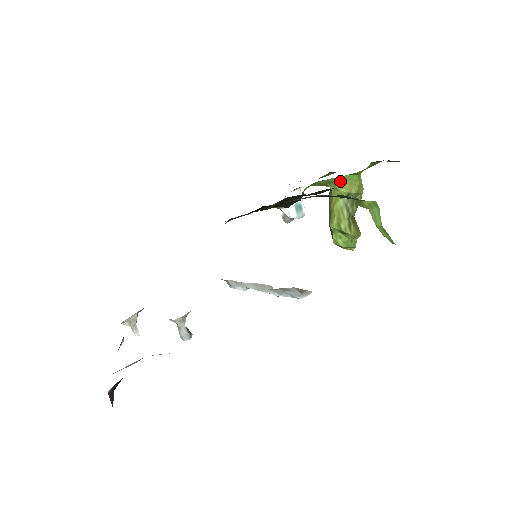
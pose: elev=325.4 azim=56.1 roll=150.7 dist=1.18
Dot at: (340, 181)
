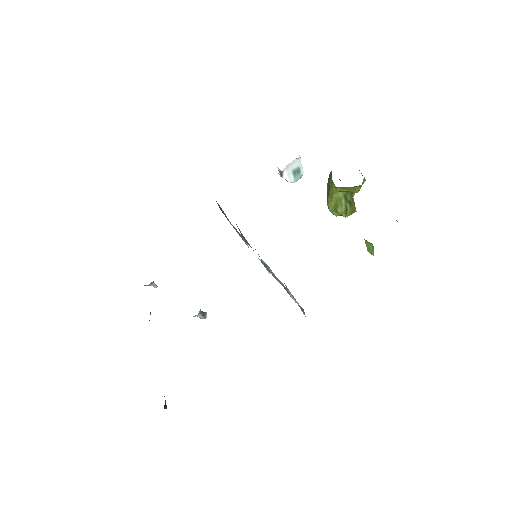
Dot at: (342, 187)
